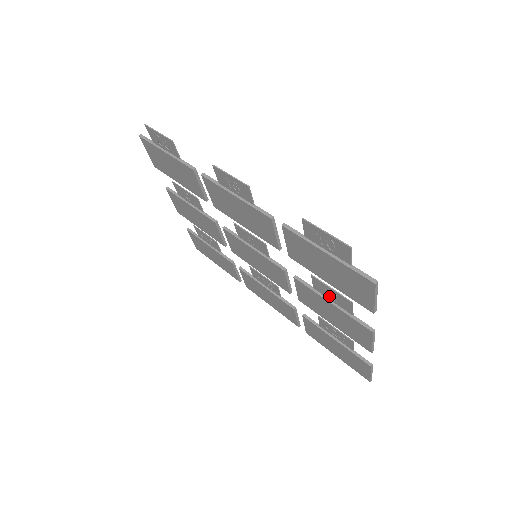
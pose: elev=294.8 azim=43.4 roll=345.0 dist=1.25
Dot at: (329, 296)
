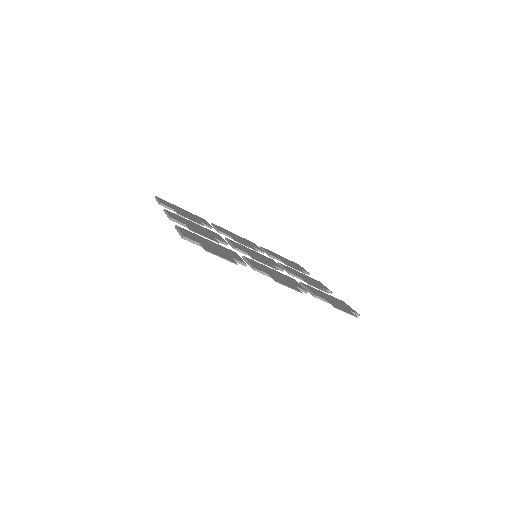
Dot at: (312, 284)
